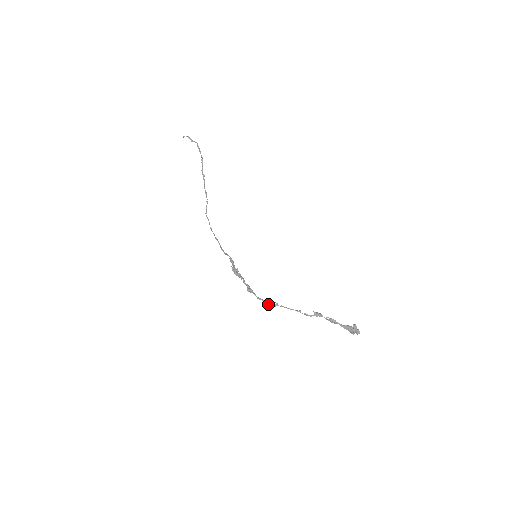
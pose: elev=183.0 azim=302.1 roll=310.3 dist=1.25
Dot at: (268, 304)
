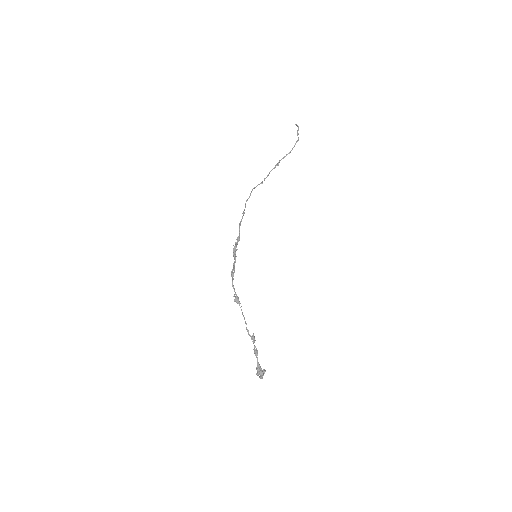
Dot at: (235, 296)
